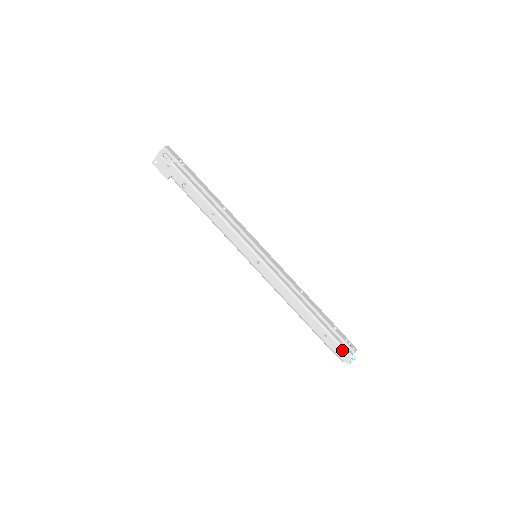
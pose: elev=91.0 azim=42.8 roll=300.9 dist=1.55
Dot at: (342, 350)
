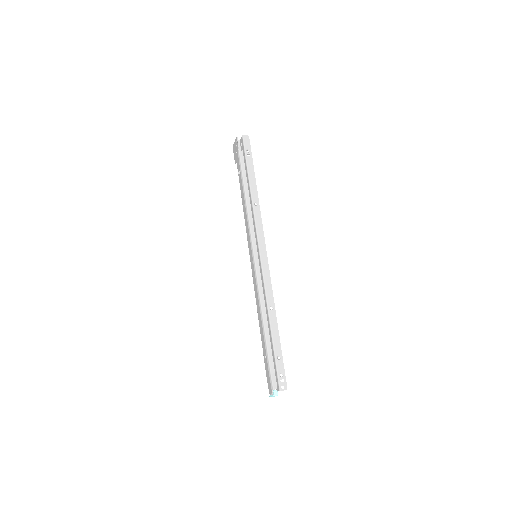
Dot at: (269, 379)
